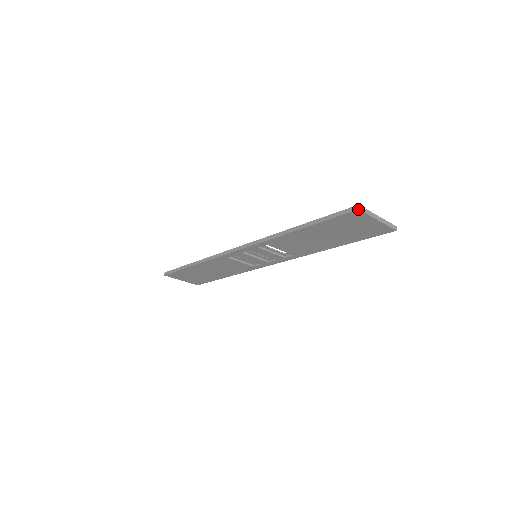
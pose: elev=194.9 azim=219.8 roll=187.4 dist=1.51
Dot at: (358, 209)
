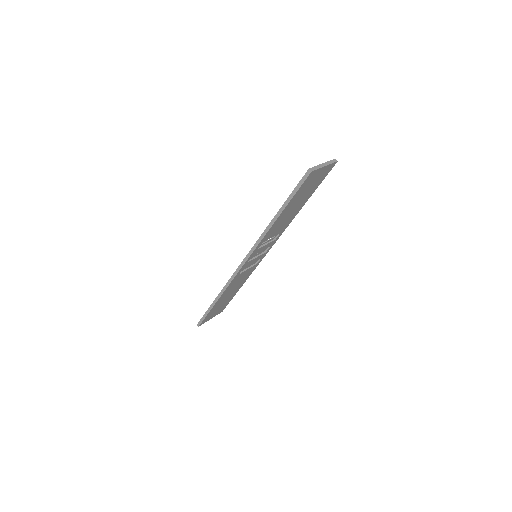
Dot at: (311, 171)
